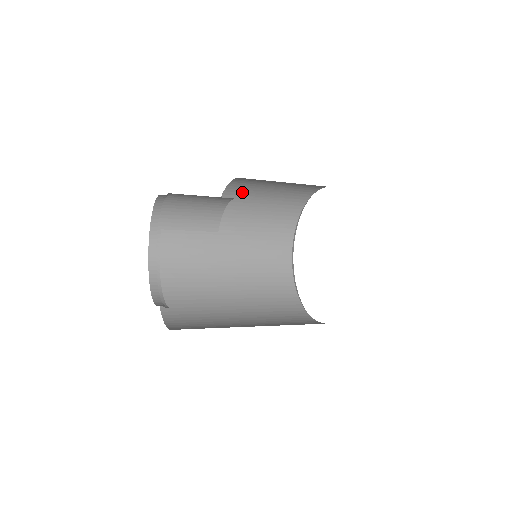
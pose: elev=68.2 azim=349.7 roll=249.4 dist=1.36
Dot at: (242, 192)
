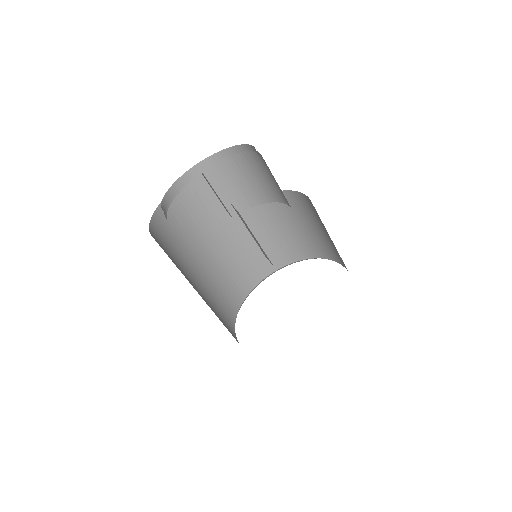
Dot at: (274, 208)
